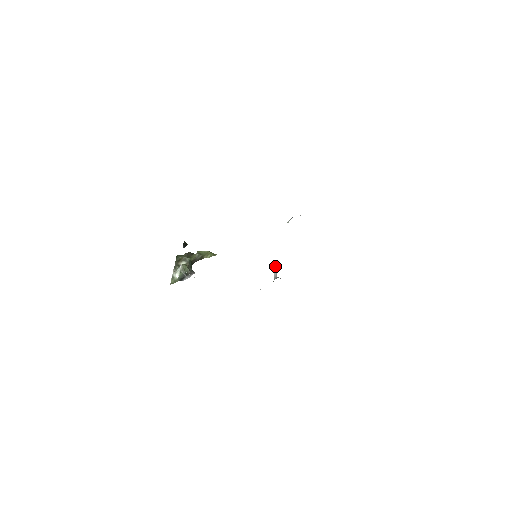
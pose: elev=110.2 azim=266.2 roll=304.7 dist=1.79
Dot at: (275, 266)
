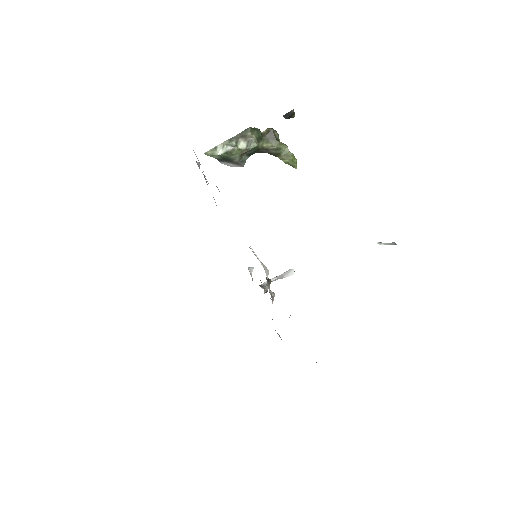
Dot at: (287, 271)
